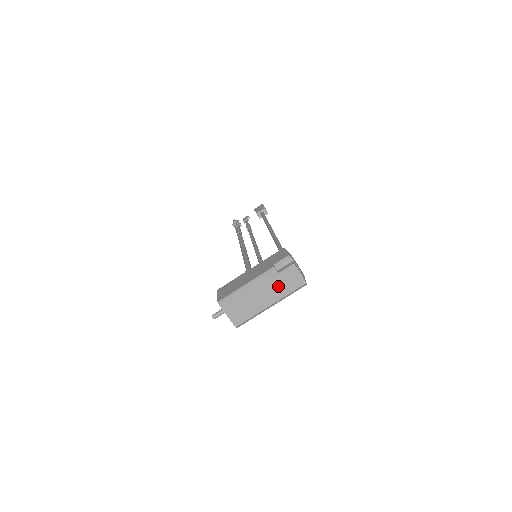
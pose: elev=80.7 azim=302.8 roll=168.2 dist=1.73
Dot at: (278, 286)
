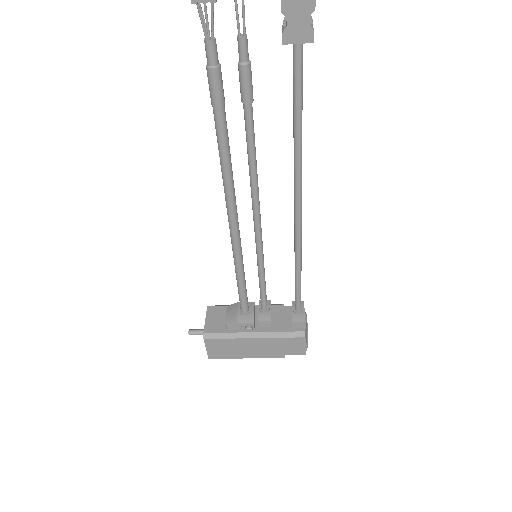
Dot at: occluded
